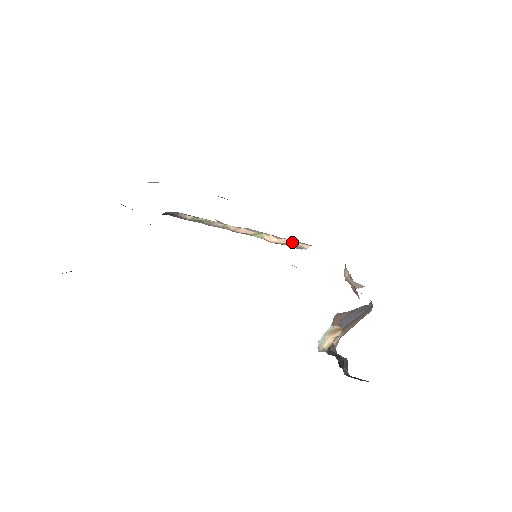
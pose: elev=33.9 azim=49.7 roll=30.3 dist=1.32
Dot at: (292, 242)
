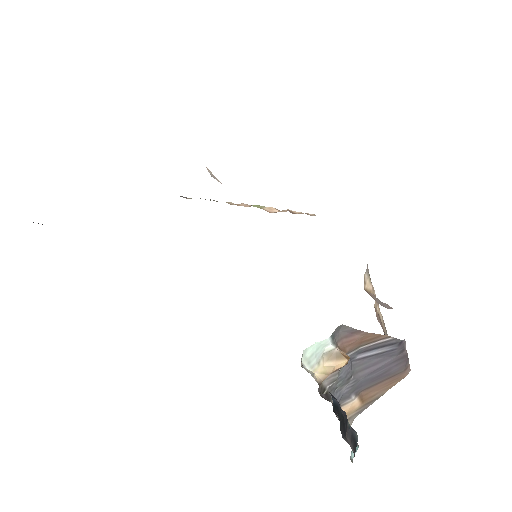
Dot at: occluded
